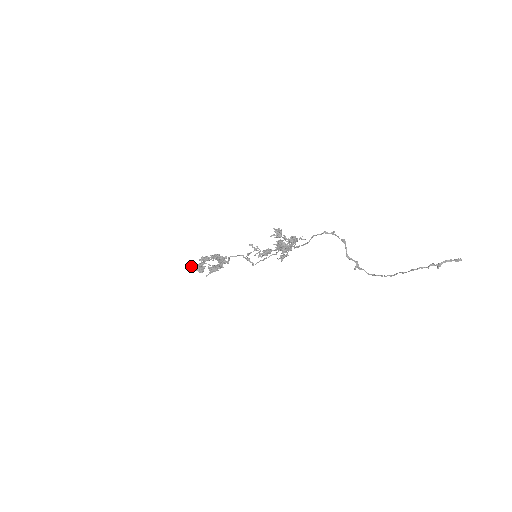
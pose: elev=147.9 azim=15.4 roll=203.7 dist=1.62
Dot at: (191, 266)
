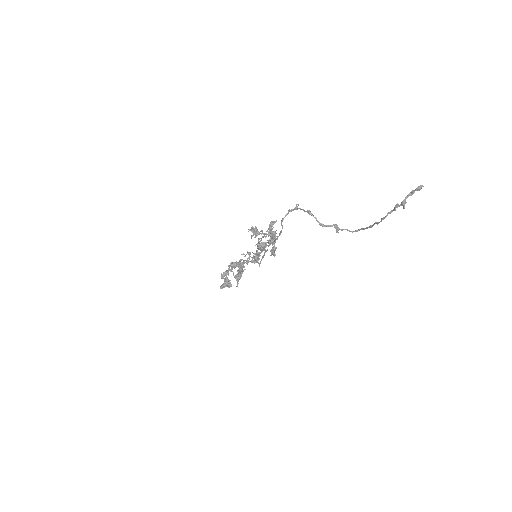
Dot at: occluded
